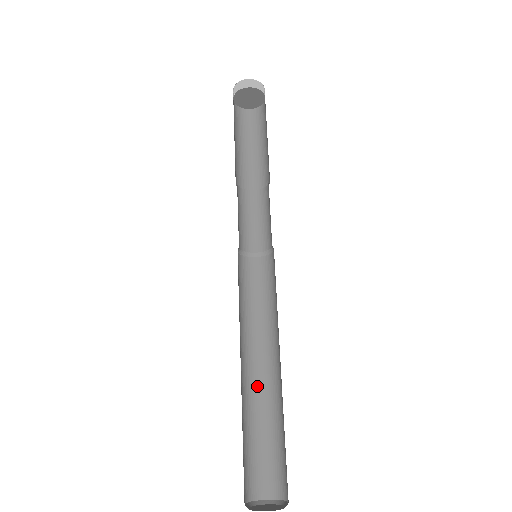
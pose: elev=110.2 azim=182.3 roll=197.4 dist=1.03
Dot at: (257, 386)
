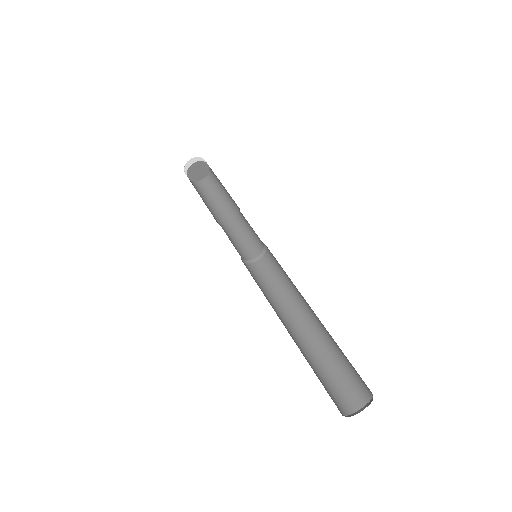
Dot at: (306, 339)
